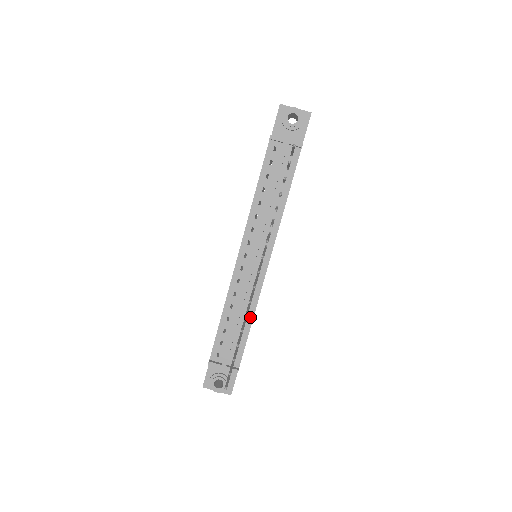
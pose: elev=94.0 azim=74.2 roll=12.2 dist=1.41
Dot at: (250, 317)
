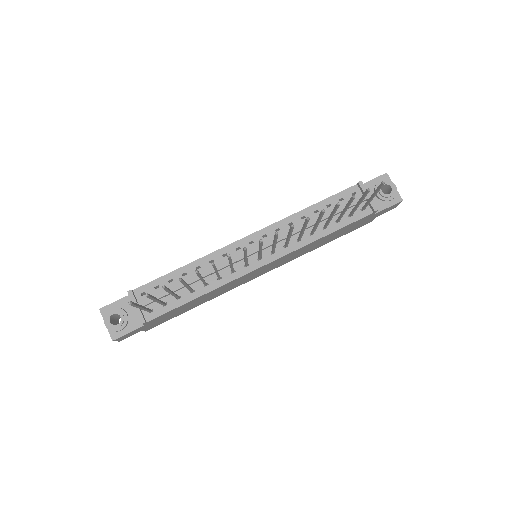
Dot at: (202, 291)
